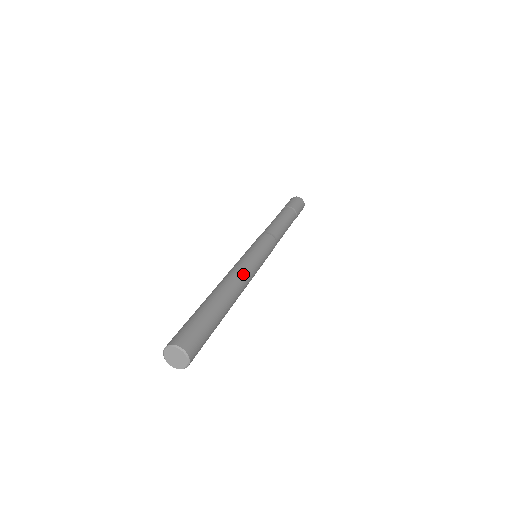
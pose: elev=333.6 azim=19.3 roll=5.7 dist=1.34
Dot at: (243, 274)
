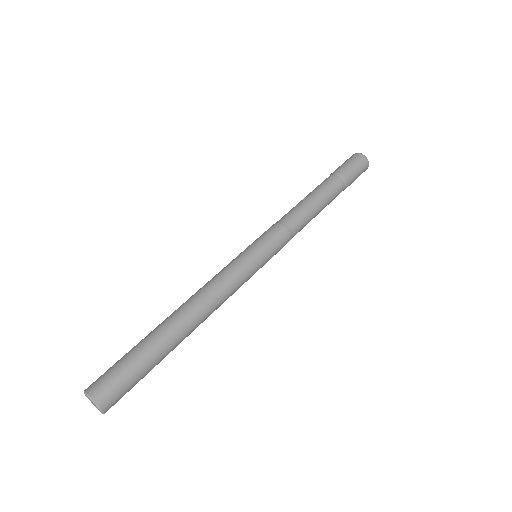
Dot at: (208, 287)
